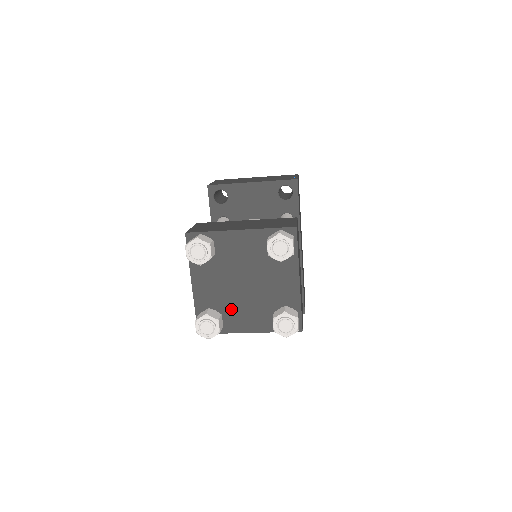
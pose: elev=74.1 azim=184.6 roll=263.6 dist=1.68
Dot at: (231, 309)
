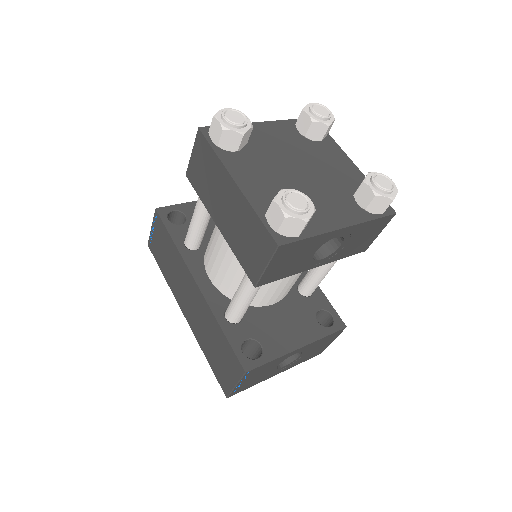
Dot at: occluded
